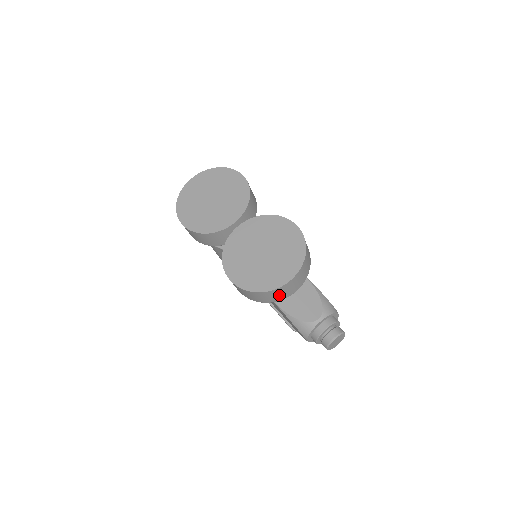
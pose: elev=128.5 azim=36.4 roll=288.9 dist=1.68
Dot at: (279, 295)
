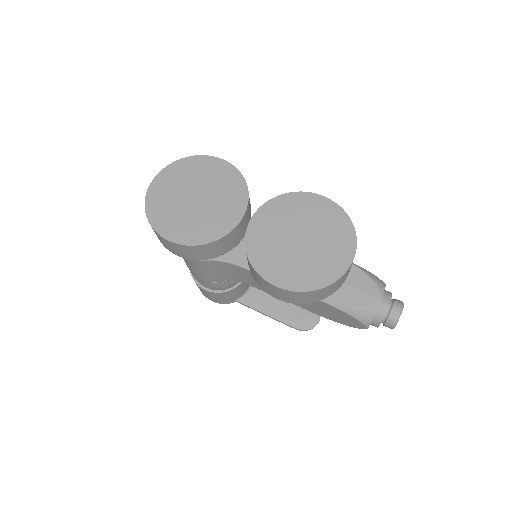
Dot at: (339, 284)
